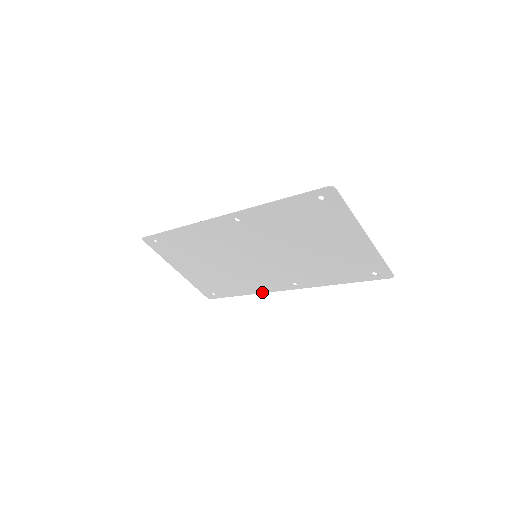
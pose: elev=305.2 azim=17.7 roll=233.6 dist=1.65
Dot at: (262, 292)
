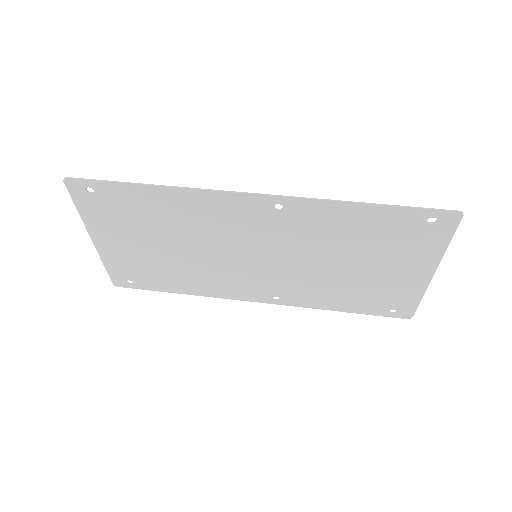
Dot at: (216, 296)
